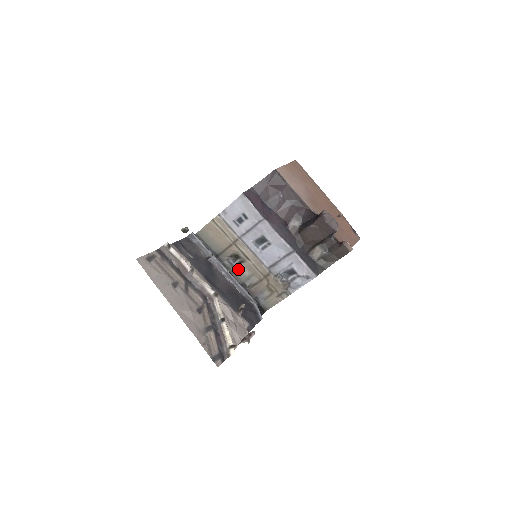
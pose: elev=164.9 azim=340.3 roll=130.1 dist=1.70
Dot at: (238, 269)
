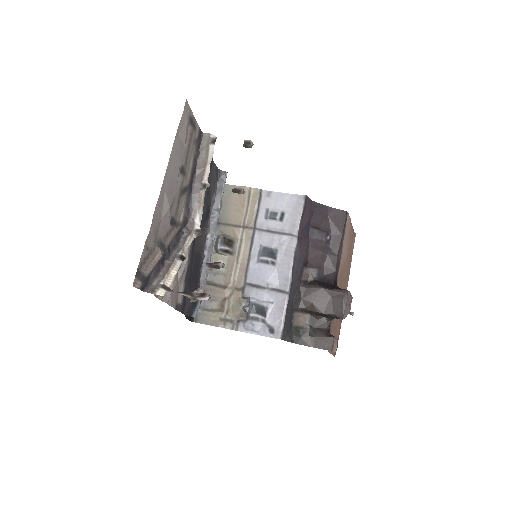
Dot at: (217, 254)
